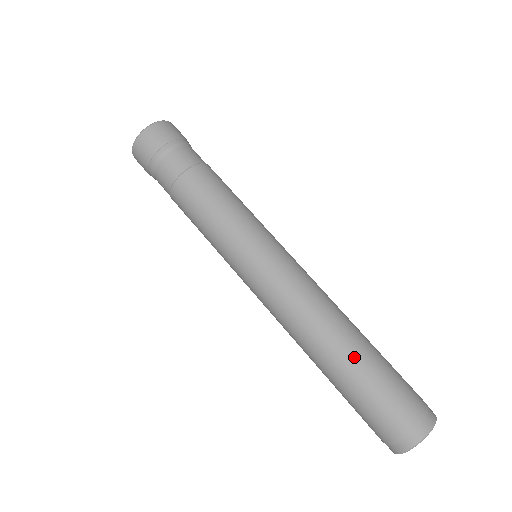
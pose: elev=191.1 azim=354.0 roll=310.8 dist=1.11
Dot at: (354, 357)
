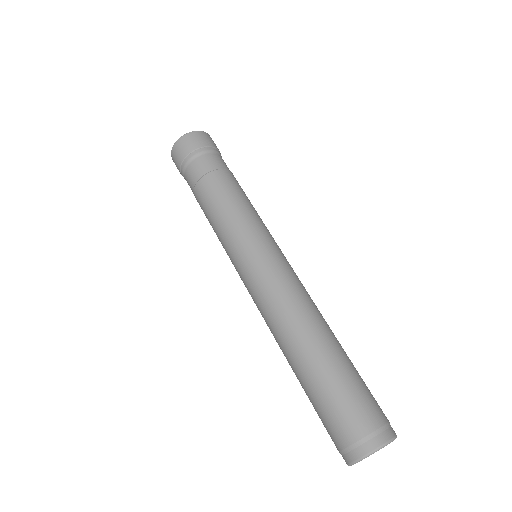
Dot at: (306, 368)
